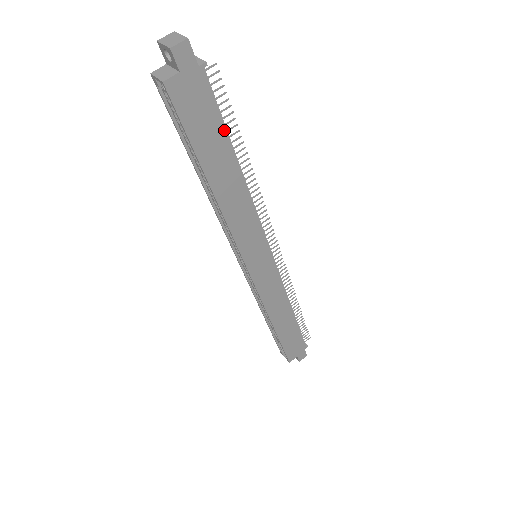
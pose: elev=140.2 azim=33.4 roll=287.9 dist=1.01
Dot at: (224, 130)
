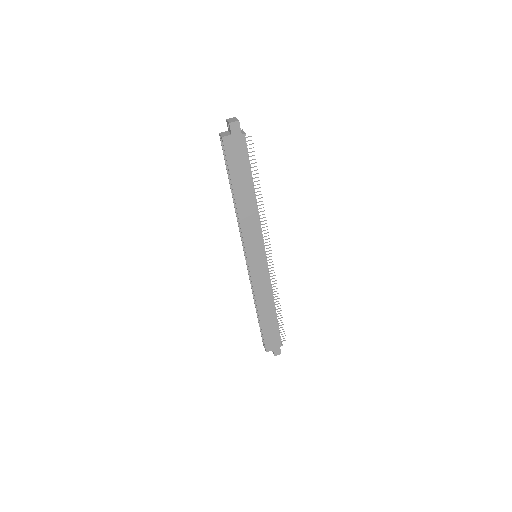
Dot at: (249, 170)
